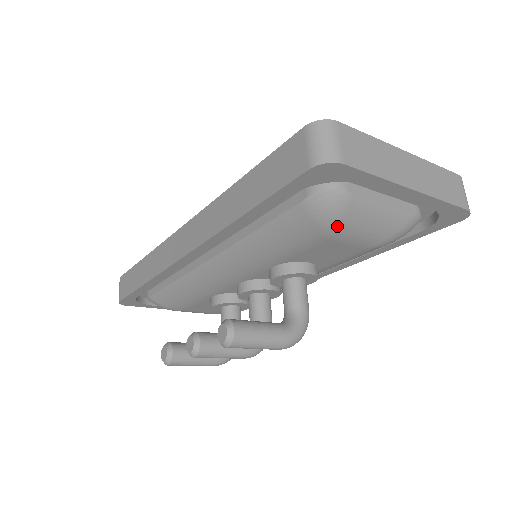
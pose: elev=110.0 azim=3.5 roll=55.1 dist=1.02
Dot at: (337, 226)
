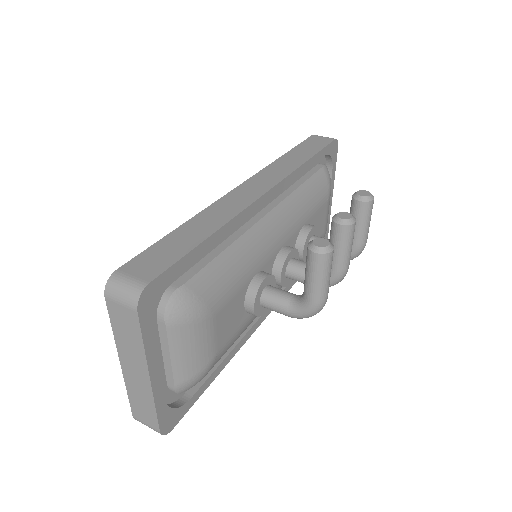
Dot at: occluded
